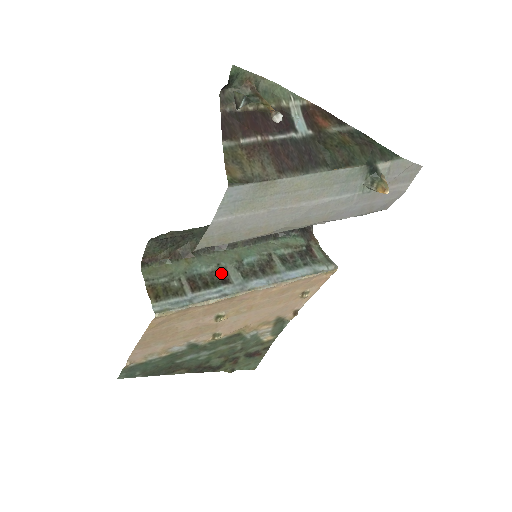
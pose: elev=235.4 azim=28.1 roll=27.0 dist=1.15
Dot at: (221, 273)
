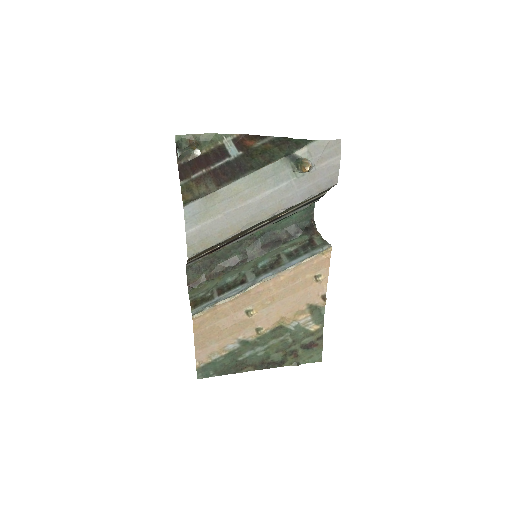
Dot at: (241, 278)
